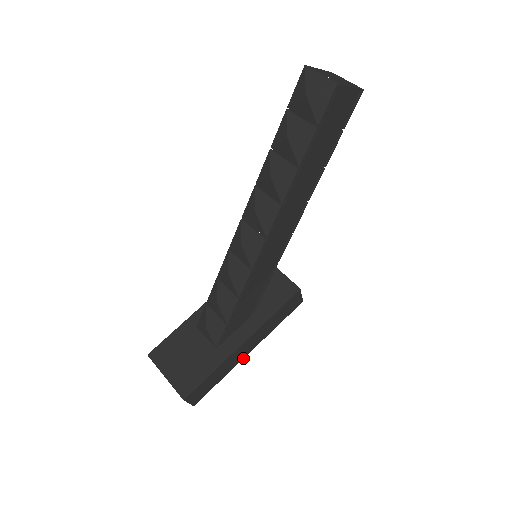
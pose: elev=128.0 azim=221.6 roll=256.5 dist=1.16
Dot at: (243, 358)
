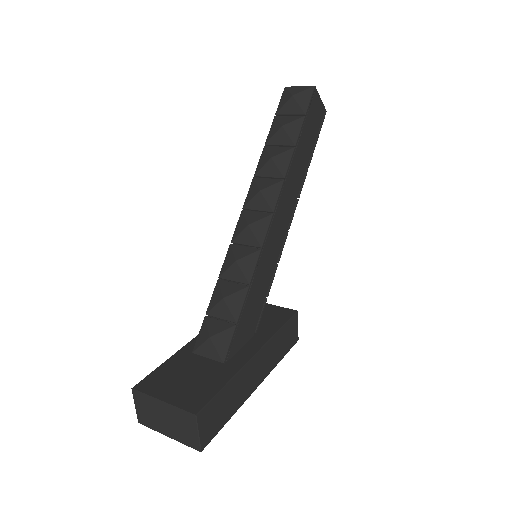
Dot at: (251, 393)
